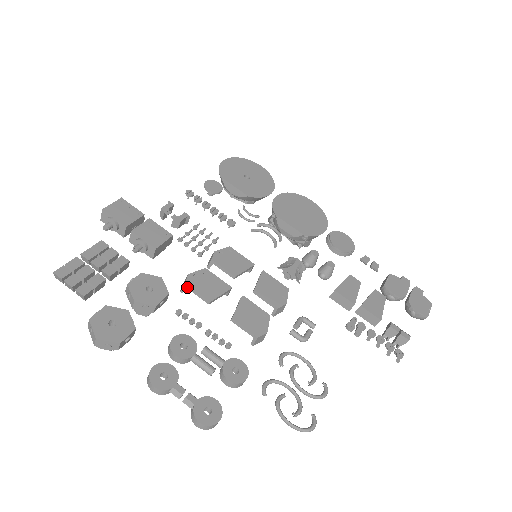
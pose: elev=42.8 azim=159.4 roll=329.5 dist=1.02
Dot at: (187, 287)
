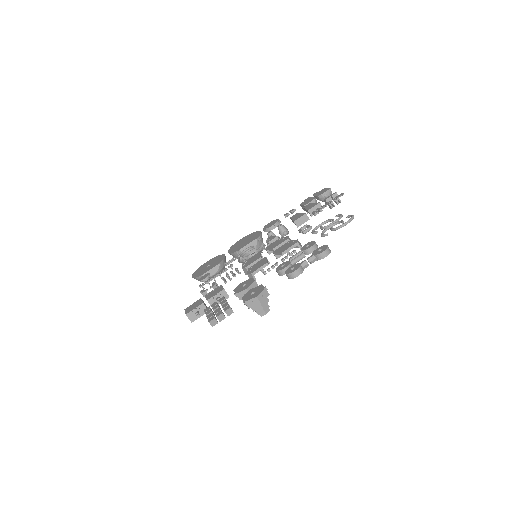
Dot at: occluded
